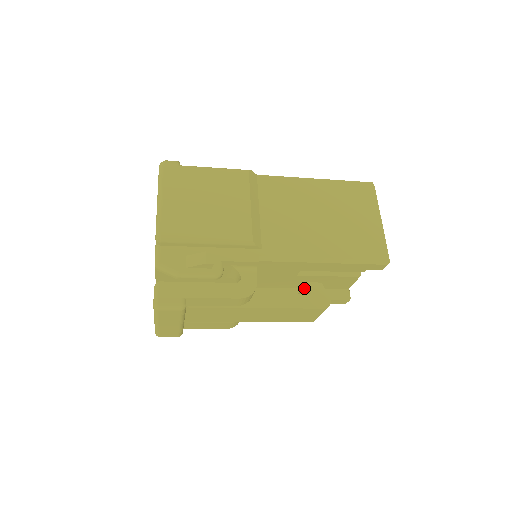
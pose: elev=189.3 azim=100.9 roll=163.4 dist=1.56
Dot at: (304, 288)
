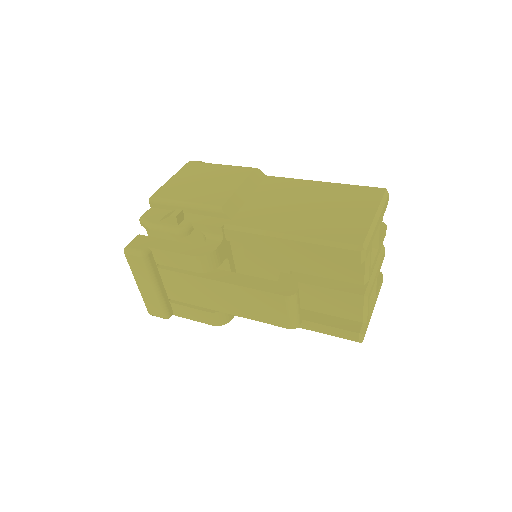
Dot at: occluded
